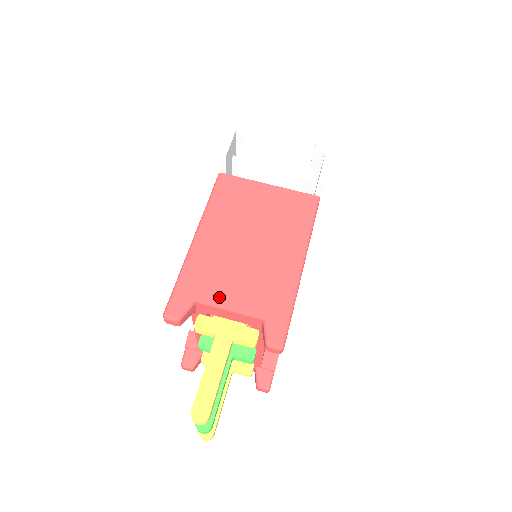
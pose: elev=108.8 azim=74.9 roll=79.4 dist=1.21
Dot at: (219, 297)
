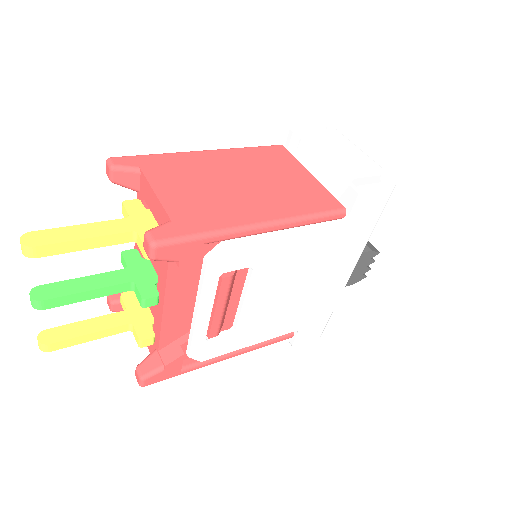
Dot at: (162, 182)
